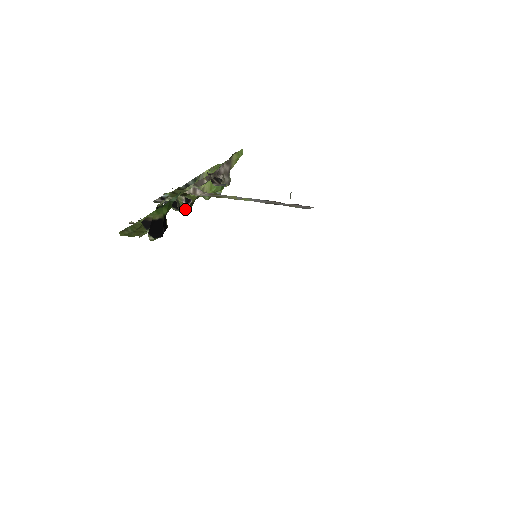
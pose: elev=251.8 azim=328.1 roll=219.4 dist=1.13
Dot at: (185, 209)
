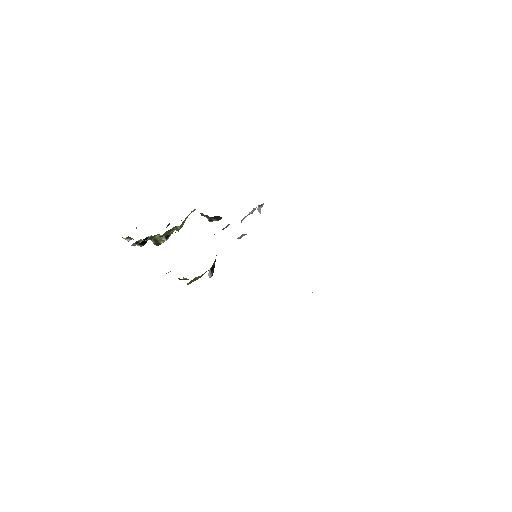
Dot at: occluded
